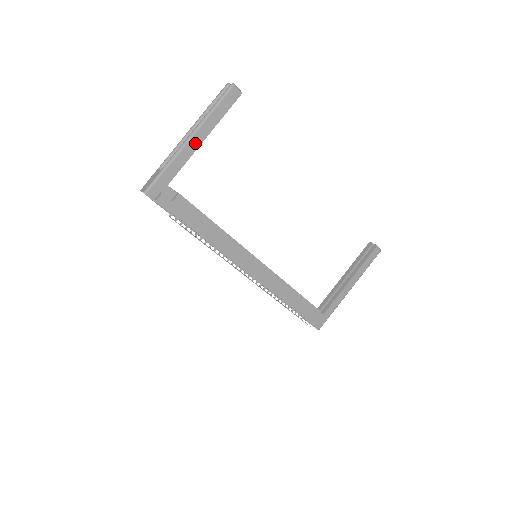
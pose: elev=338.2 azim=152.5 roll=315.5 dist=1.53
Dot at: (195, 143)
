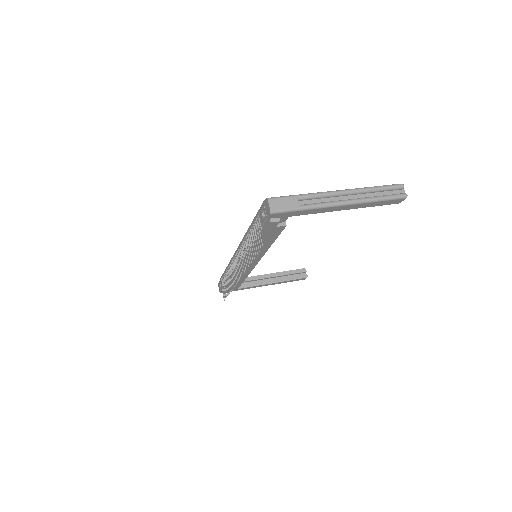
Dot at: (340, 208)
